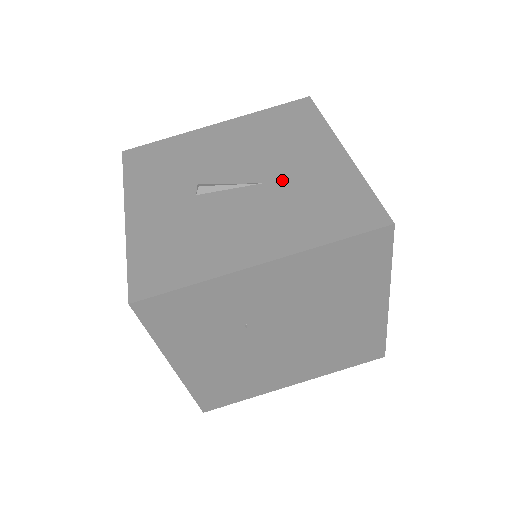
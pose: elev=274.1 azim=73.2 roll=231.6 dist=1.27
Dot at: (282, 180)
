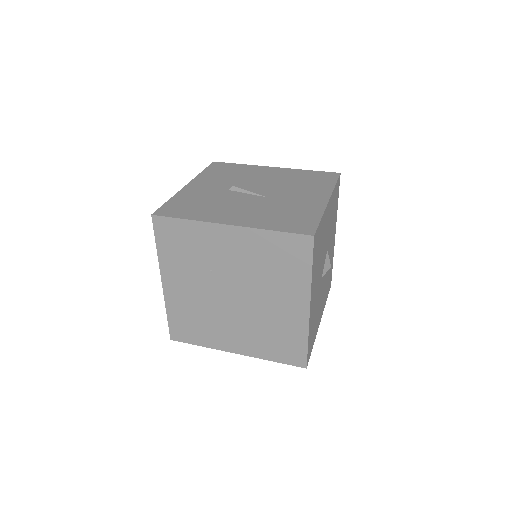
Dot at: (279, 200)
